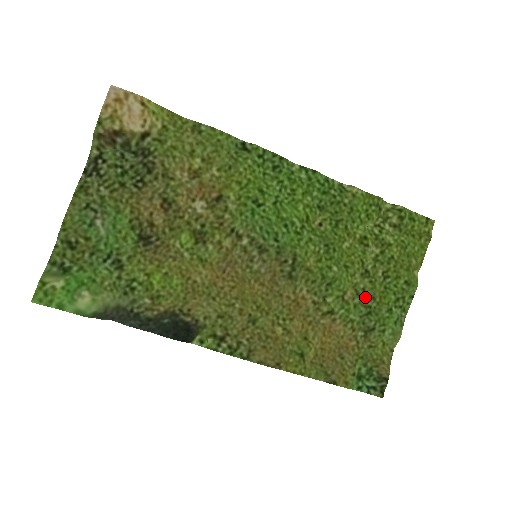
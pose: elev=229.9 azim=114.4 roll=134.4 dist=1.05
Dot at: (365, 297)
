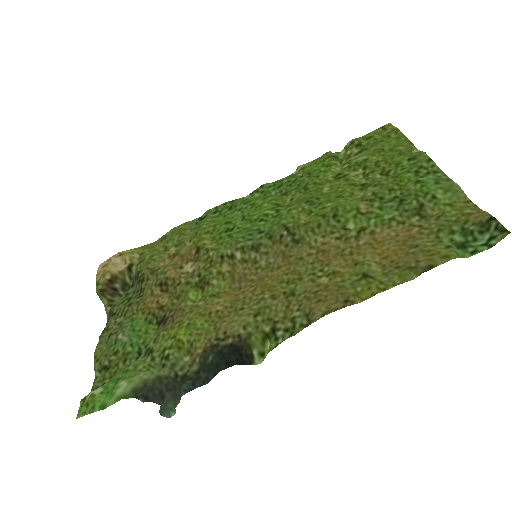
Dot at: (381, 196)
